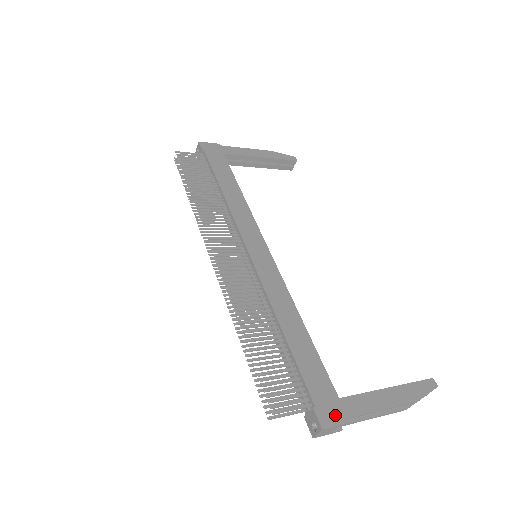
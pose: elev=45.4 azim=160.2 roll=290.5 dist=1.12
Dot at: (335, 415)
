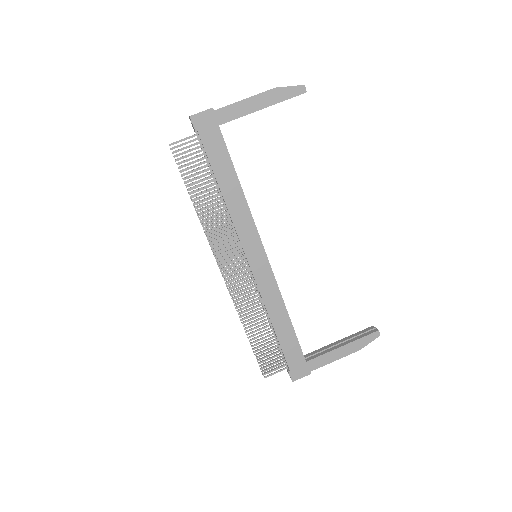
Dot at: (302, 372)
